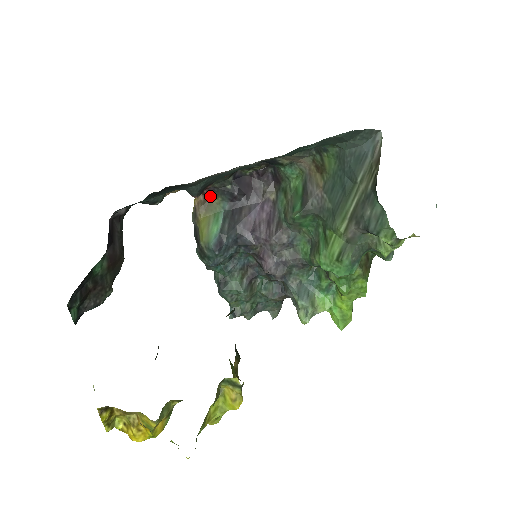
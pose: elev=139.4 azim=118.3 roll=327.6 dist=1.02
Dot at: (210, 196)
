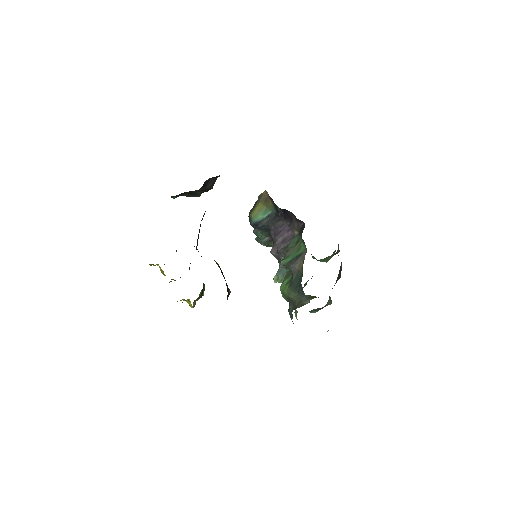
Dot at: (271, 199)
